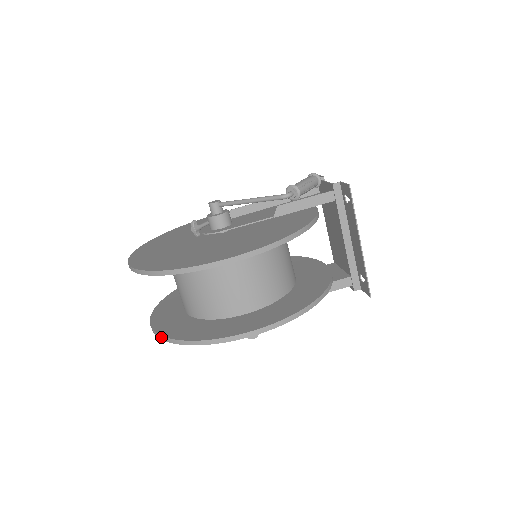
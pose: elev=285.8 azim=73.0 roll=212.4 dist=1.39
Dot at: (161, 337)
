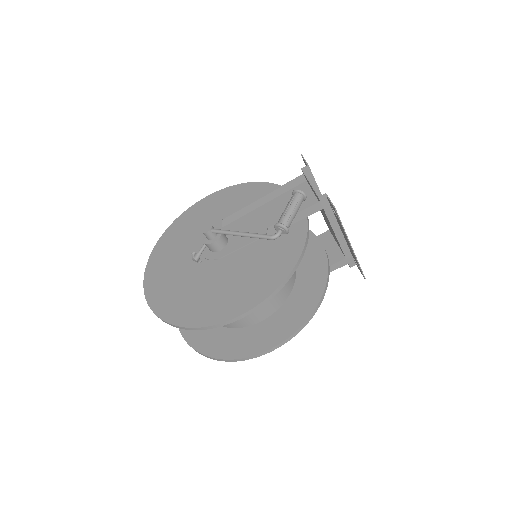
Dot at: occluded
